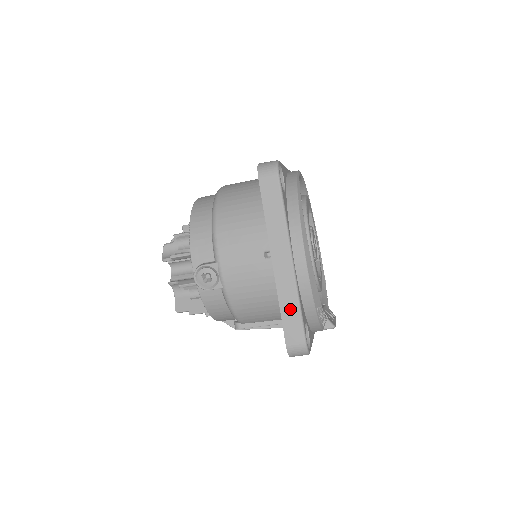
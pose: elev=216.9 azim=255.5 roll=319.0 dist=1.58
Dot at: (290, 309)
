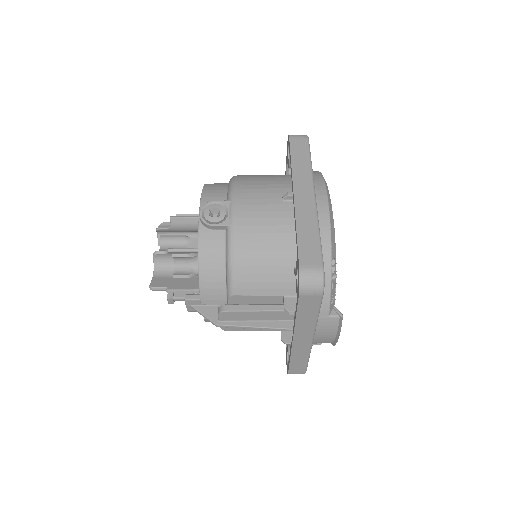
Dot at: (308, 234)
